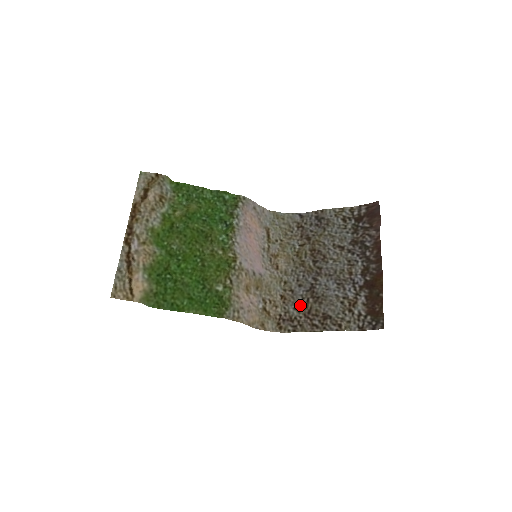
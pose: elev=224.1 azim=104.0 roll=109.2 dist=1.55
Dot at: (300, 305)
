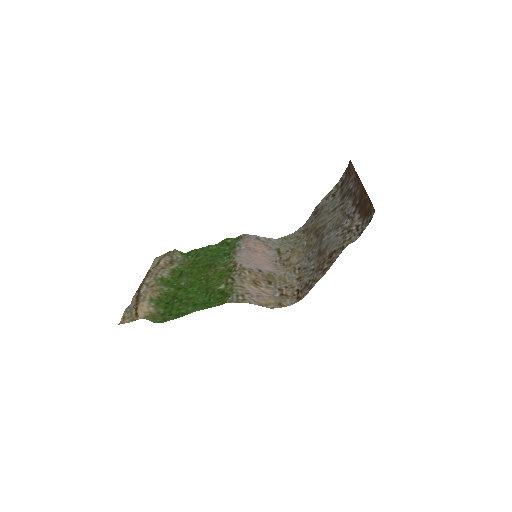
Dot at: (313, 271)
